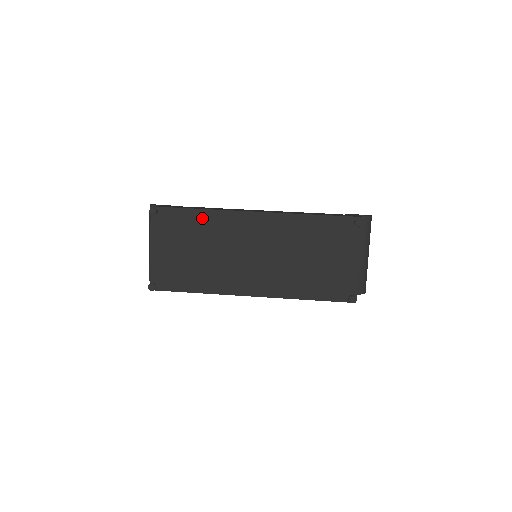
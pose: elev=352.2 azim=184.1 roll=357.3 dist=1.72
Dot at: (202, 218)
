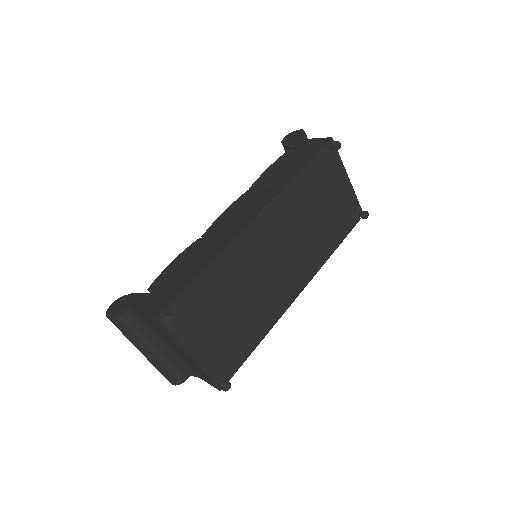
Dot at: (216, 273)
